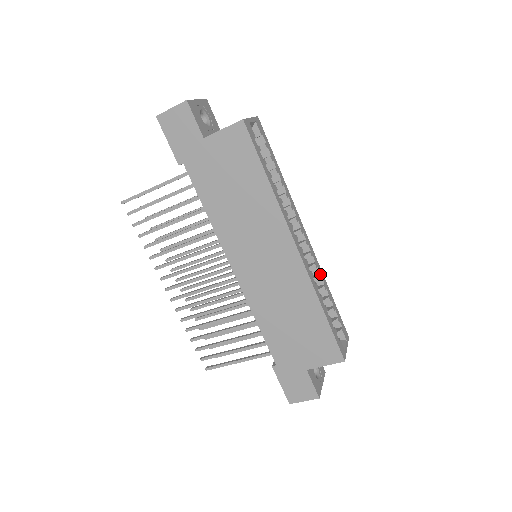
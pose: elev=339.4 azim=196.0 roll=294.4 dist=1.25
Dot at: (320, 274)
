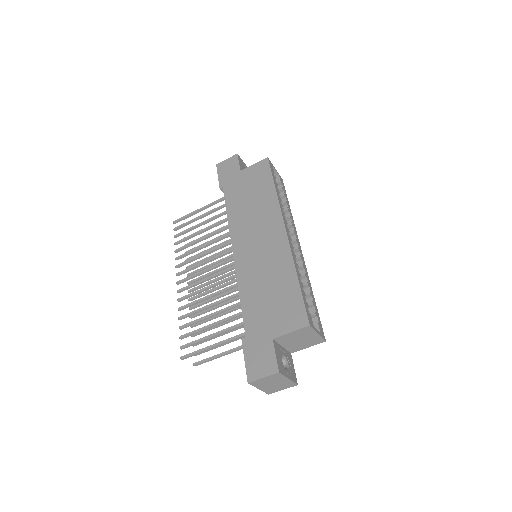
Dot at: (306, 274)
